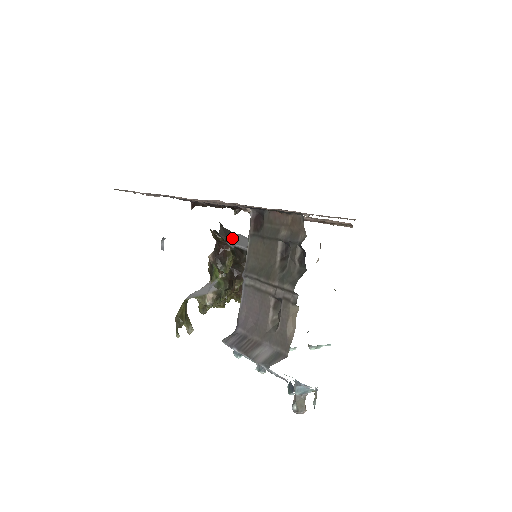
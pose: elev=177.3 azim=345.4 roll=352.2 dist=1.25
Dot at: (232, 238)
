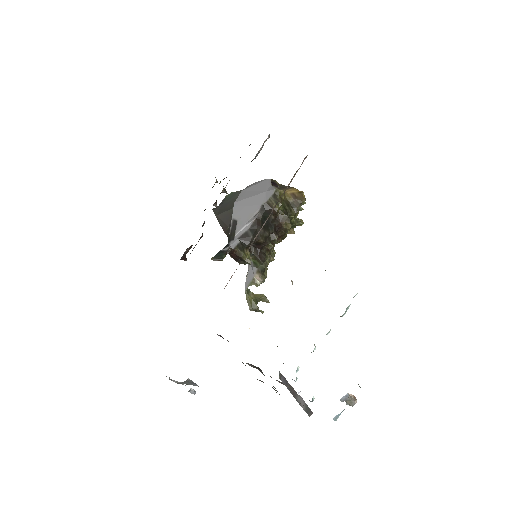
Dot at: (232, 224)
